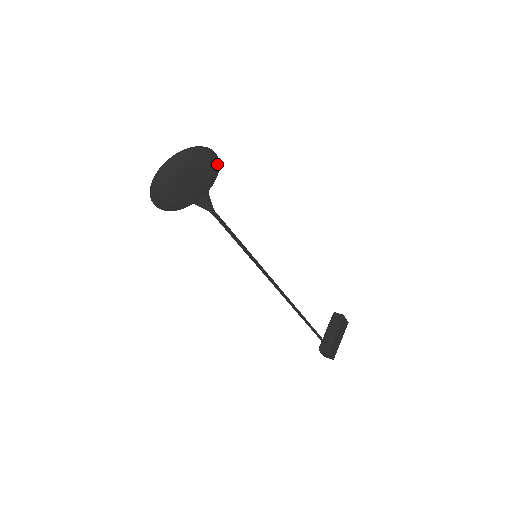
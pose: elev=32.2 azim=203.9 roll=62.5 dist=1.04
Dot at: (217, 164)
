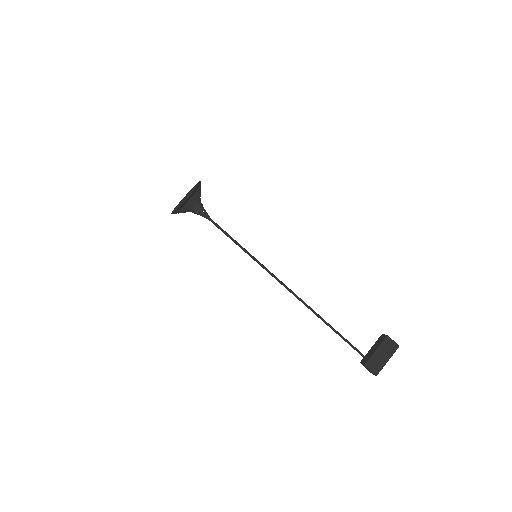
Dot at: (195, 188)
